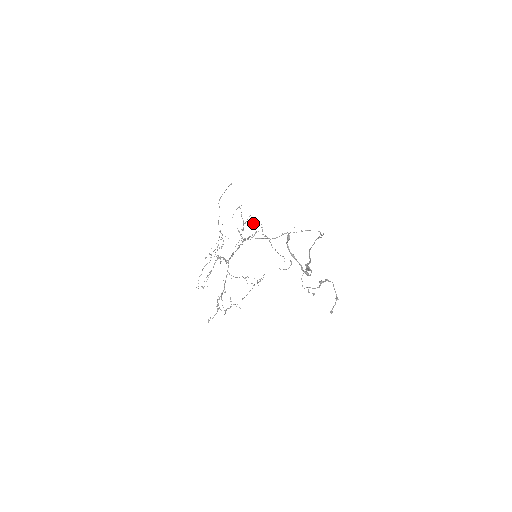
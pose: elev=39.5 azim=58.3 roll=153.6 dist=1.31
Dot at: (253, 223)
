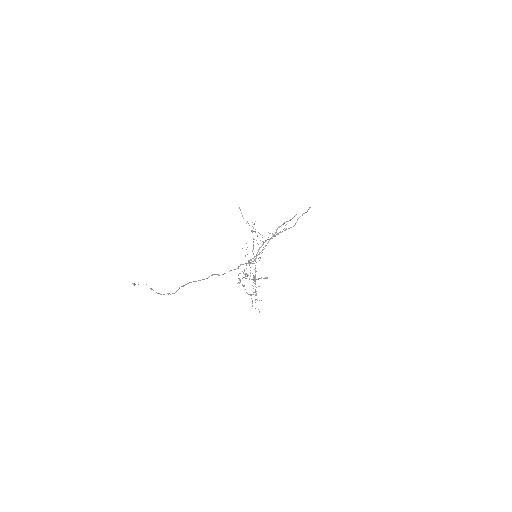
Dot at: occluded
